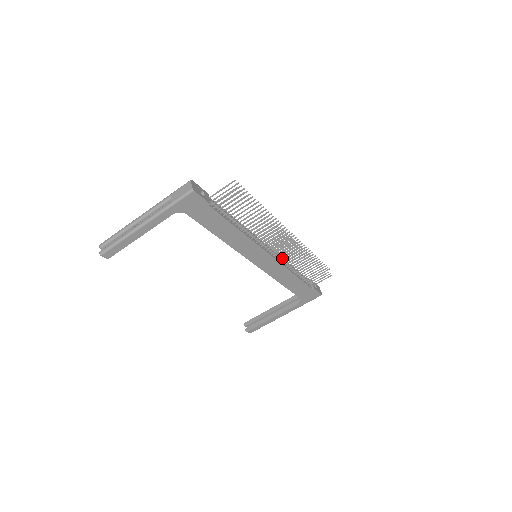
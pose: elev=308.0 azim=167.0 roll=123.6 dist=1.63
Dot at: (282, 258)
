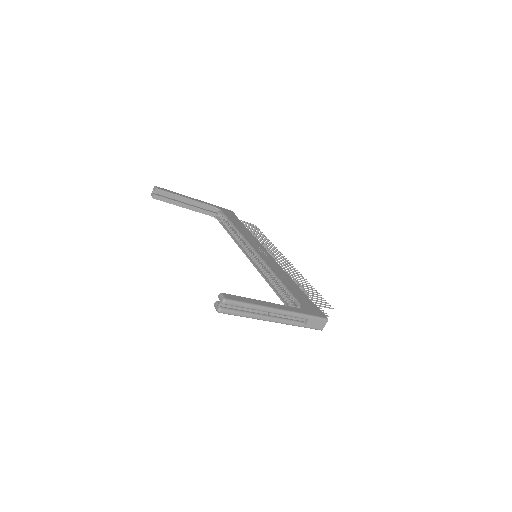
Dot at: occluded
